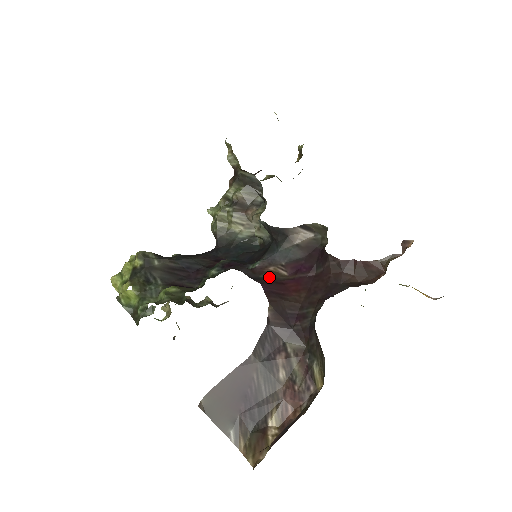
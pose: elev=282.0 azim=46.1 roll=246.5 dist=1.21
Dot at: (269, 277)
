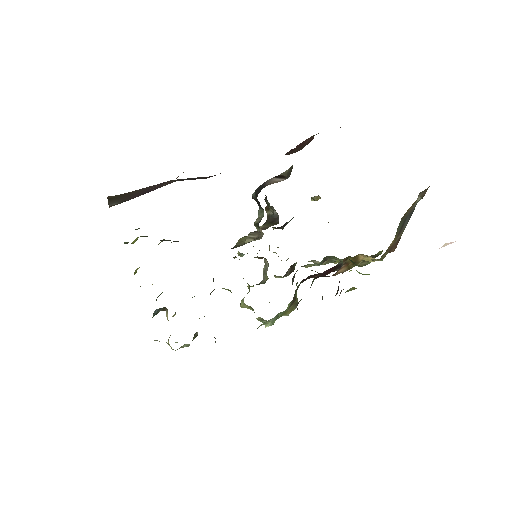
Dot at: occluded
